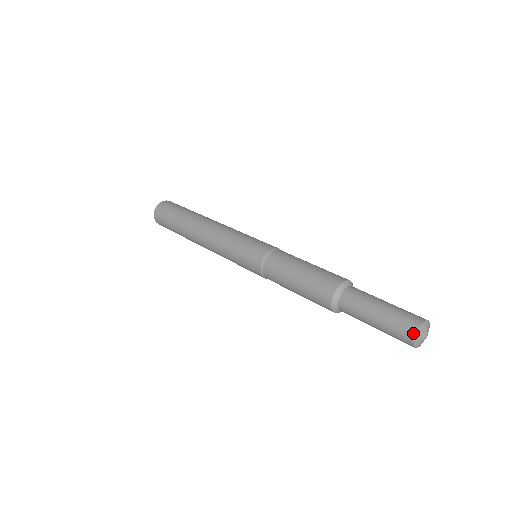
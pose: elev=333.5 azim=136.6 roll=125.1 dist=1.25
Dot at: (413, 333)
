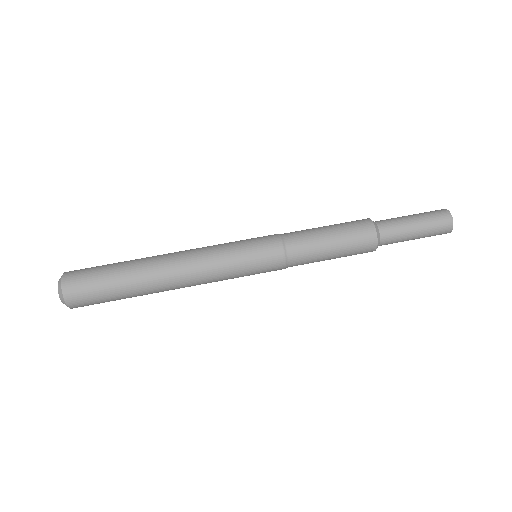
Dot at: (451, 224)
